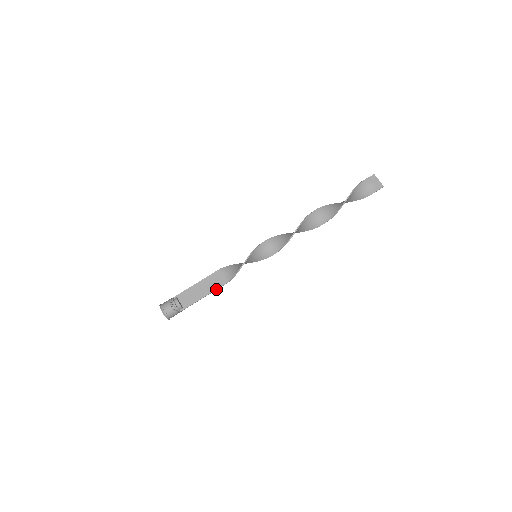
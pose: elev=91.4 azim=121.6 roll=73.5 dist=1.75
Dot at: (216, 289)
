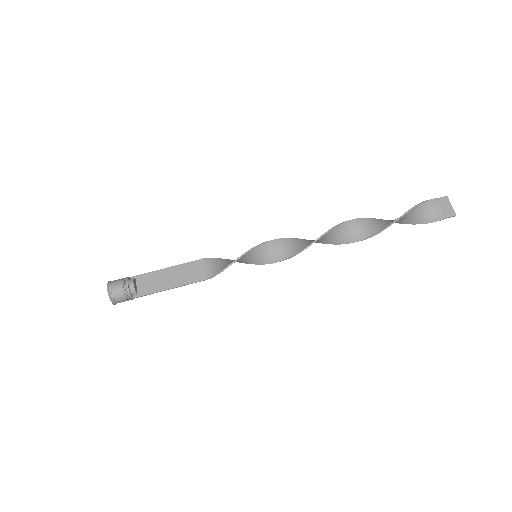
Dot at: (189, 283)
